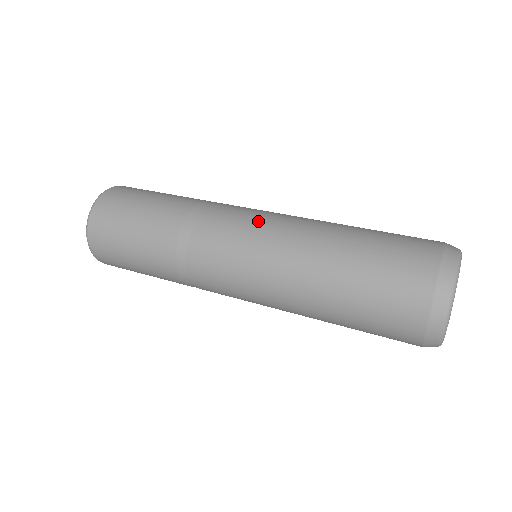
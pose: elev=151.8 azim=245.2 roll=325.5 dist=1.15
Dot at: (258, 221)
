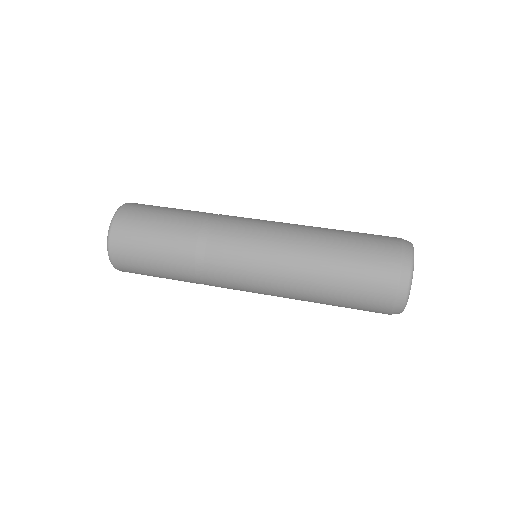
Dot at: (259, 237)
